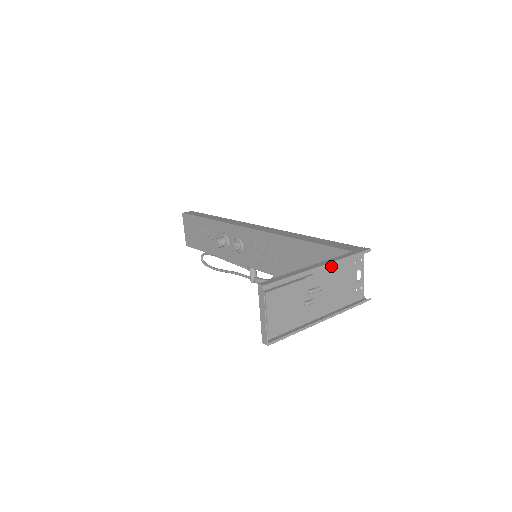
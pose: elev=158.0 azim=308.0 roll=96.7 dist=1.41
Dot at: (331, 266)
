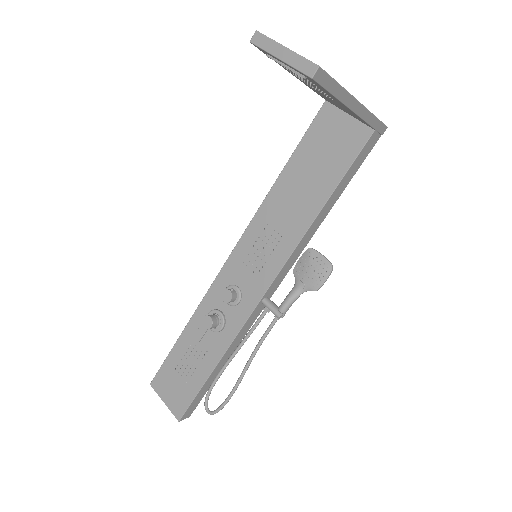
Dot at: (316, 92)
